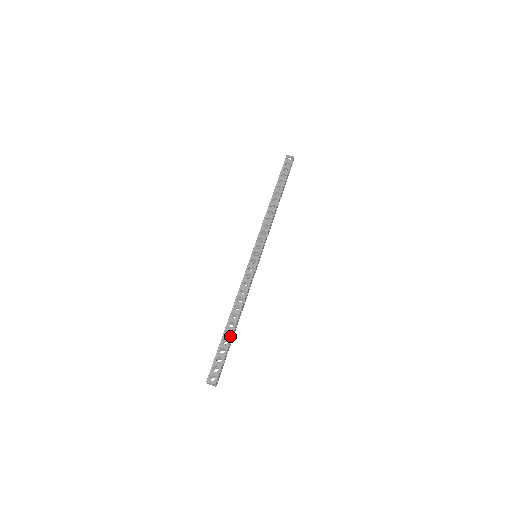
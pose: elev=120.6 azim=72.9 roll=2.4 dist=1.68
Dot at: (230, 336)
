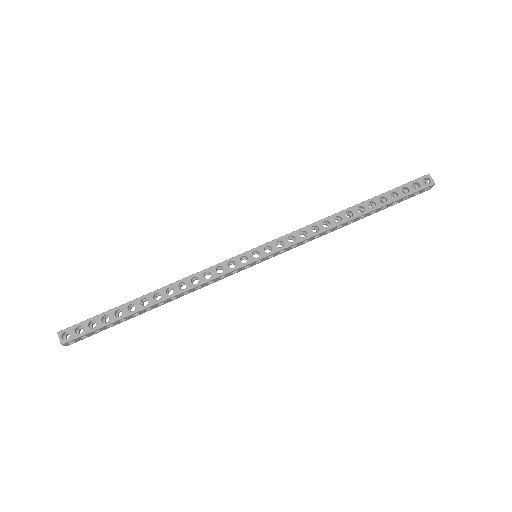
Dot at: (129, 312)
